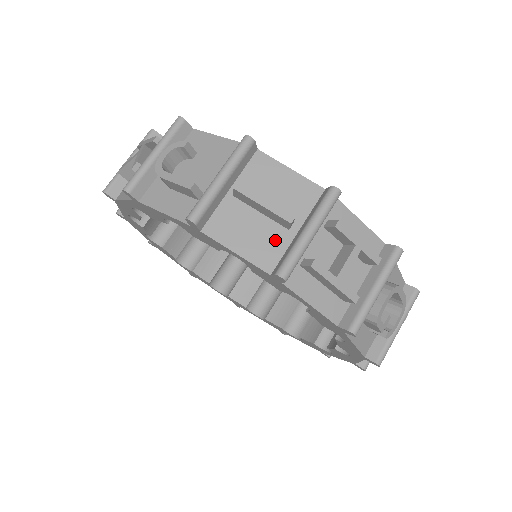
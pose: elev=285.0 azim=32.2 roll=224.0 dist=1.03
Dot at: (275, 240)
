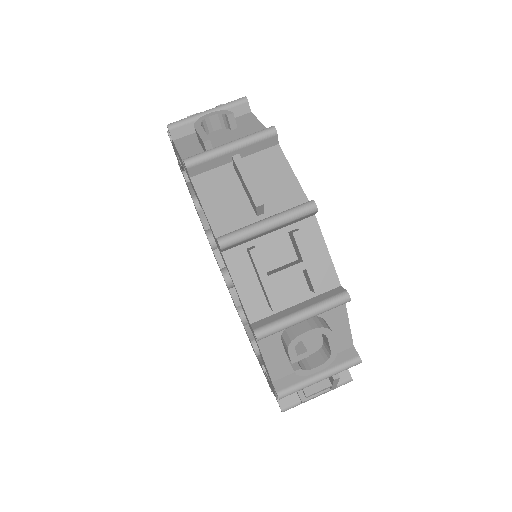
Dot at: (240, 217)
